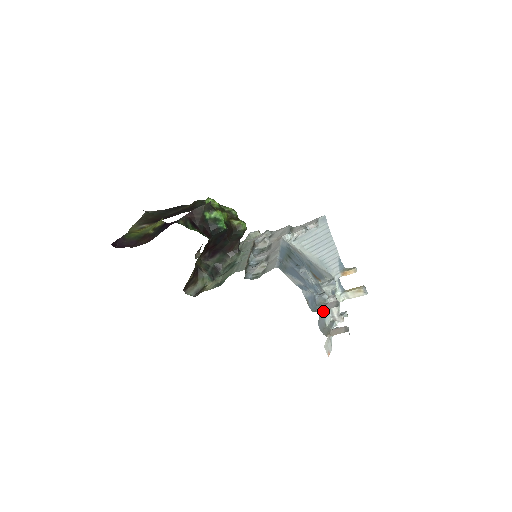
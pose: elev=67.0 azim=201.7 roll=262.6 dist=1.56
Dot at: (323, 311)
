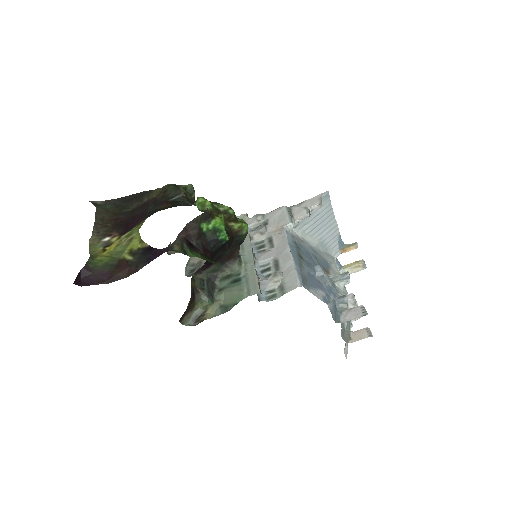
Dot at: occluded
